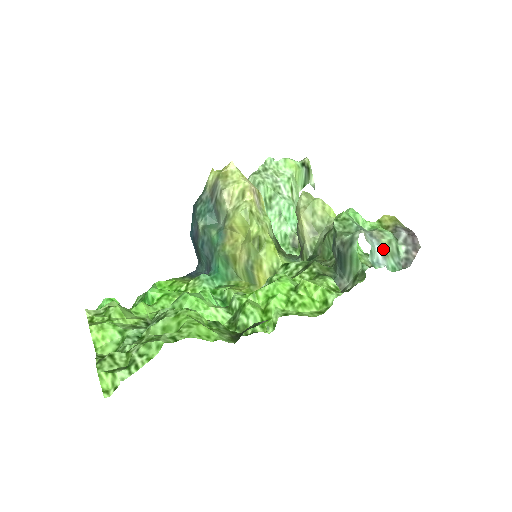
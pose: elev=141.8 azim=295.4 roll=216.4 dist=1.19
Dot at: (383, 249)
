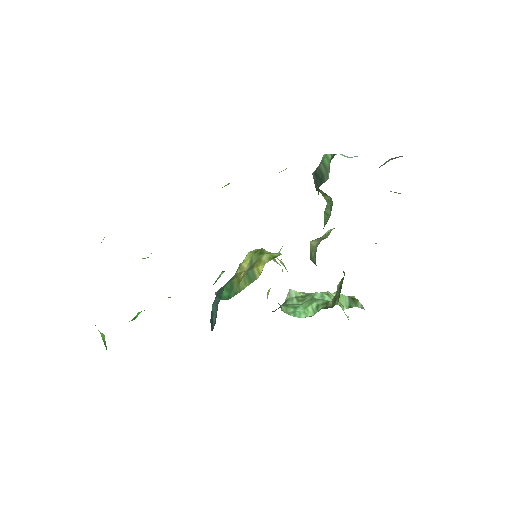
Dot at: occluded
